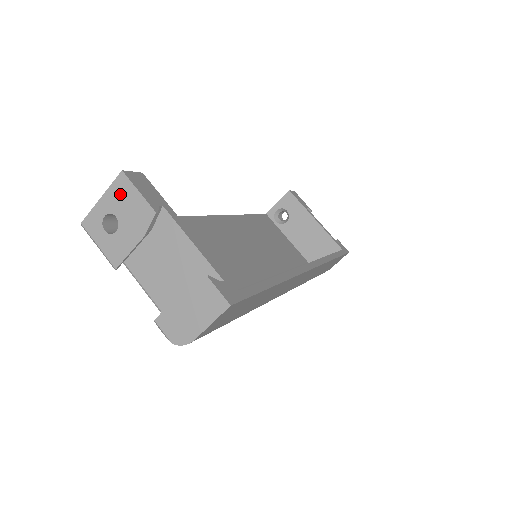
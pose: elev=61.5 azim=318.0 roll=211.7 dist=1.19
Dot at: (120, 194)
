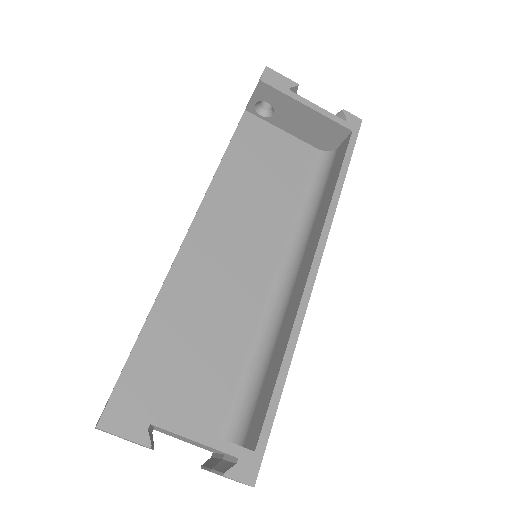
Dot at: occluded
